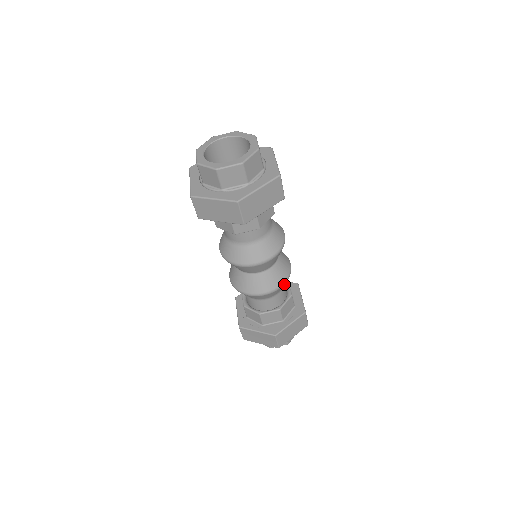
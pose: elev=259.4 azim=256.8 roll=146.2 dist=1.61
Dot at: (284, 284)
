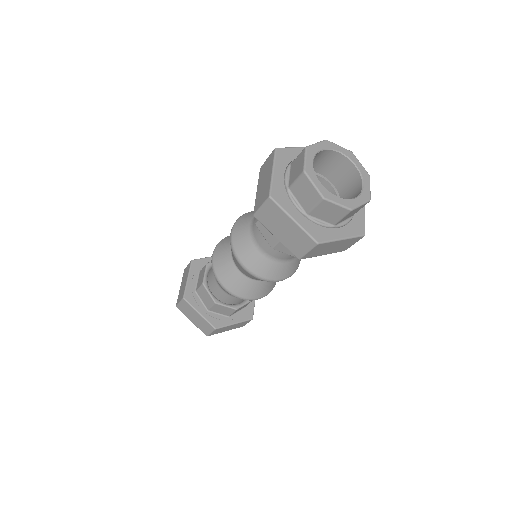
Dot at: (262, 297)
